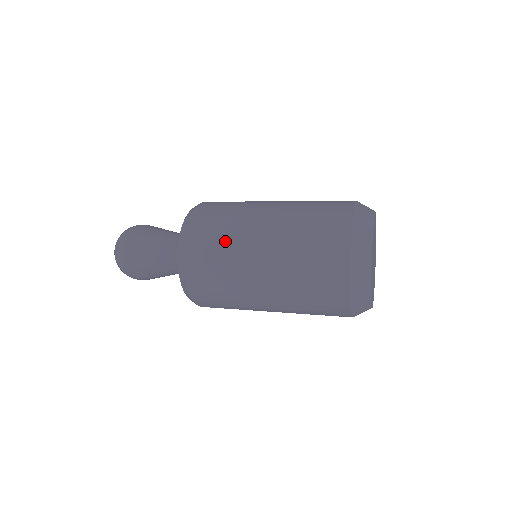
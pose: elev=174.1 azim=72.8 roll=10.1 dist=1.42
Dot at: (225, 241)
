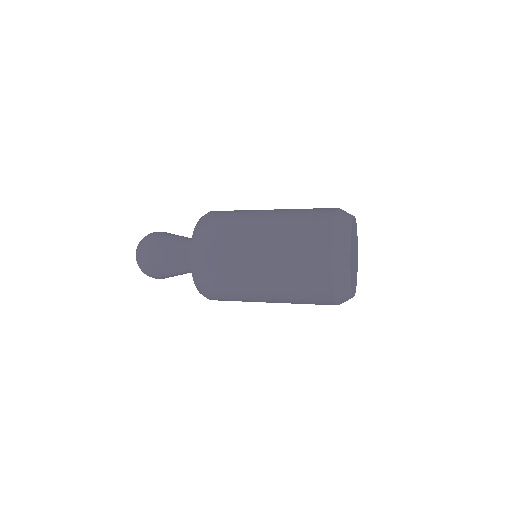
Dot at: (233, 227)
